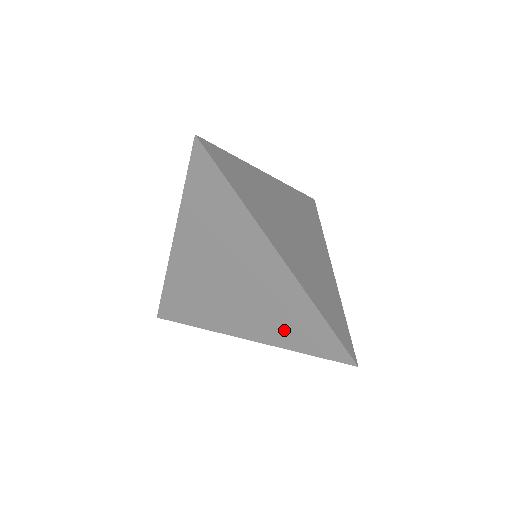
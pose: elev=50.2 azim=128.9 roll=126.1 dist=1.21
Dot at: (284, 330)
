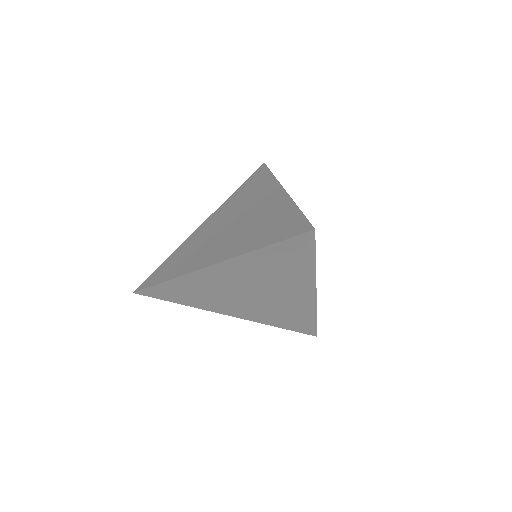
Dot at: (257, 236)
